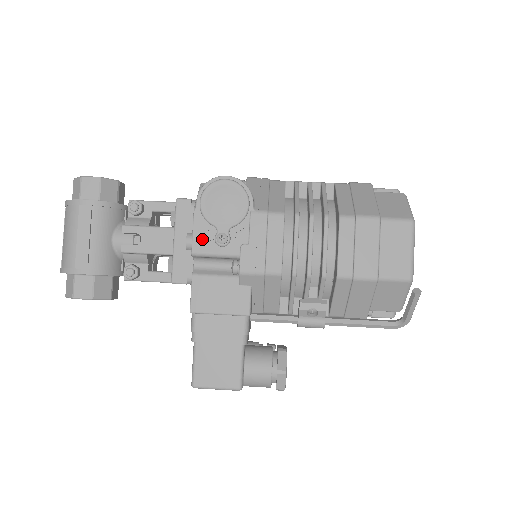
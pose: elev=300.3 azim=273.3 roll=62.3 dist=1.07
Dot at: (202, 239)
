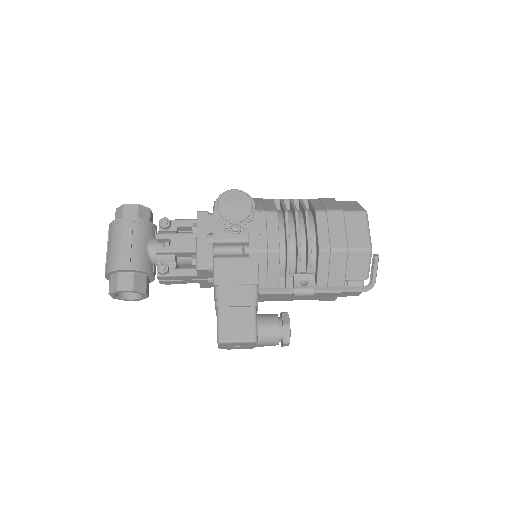
Dot at: (220, 230)
